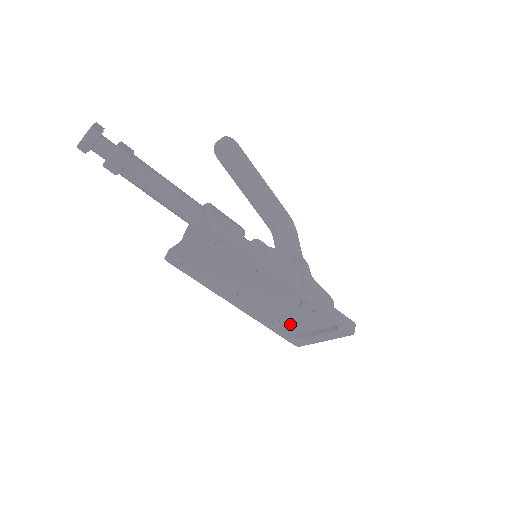
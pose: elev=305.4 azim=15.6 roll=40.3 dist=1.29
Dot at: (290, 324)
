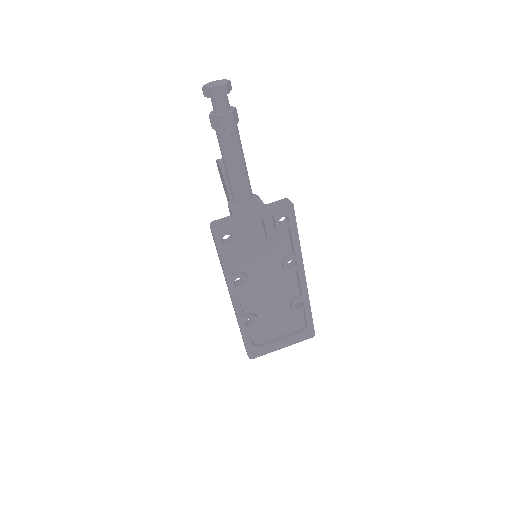
Dot at: (260, 329)
